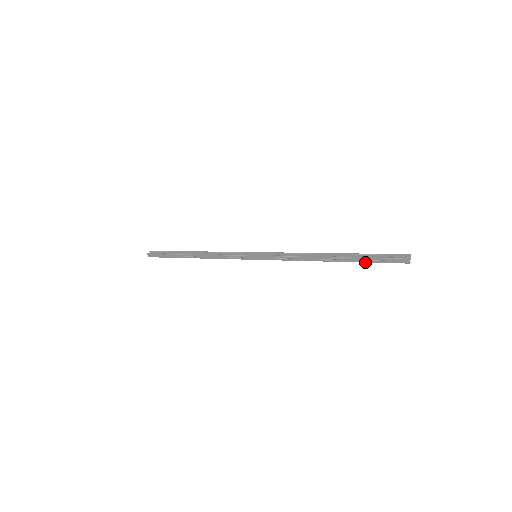
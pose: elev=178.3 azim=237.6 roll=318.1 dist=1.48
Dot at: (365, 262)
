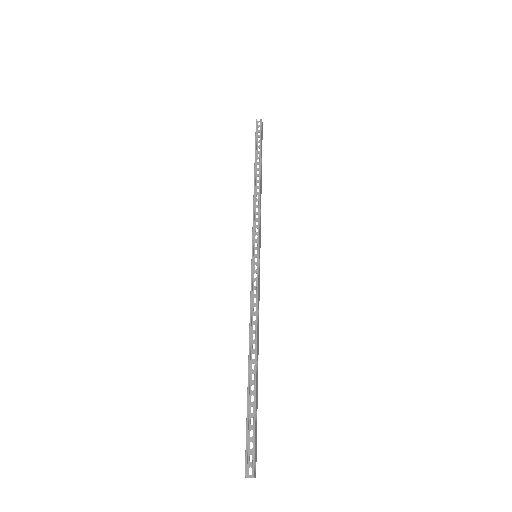
Dot at: (249, 410)
